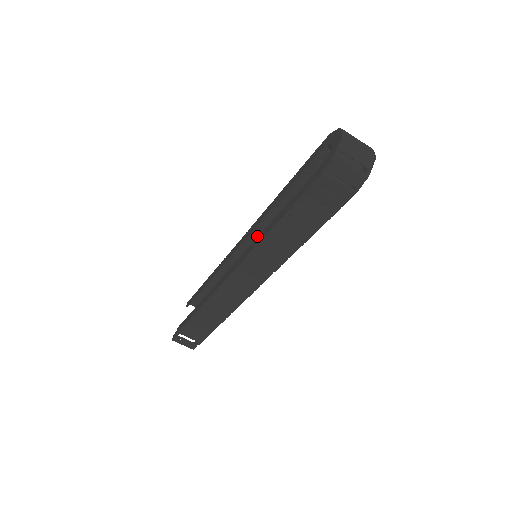
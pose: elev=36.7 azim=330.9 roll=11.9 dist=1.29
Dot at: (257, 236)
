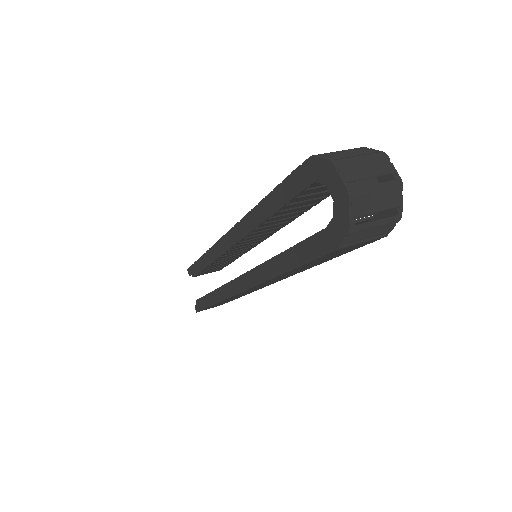
Dot at: (247, 239)
